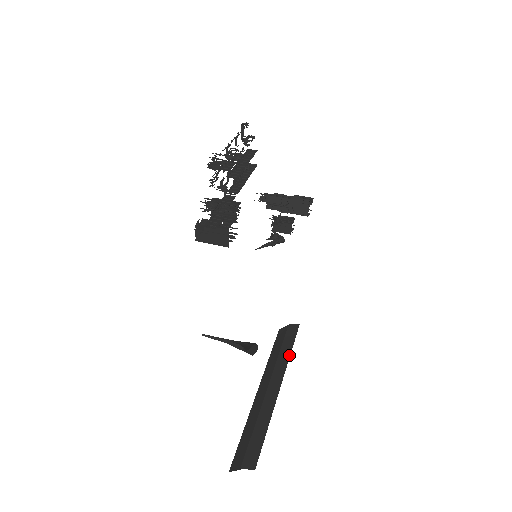
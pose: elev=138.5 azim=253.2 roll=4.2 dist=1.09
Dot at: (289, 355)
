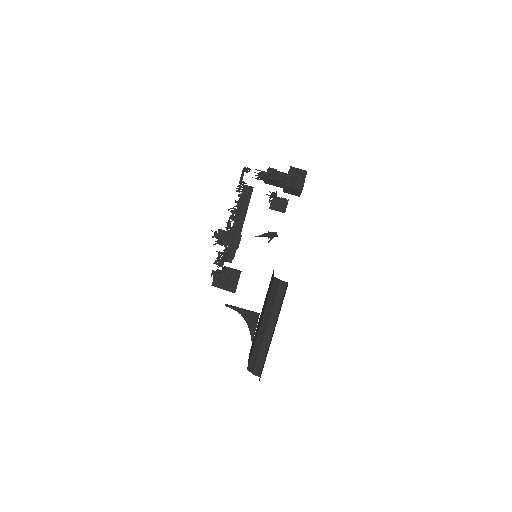
Dot at: (279, 309)
